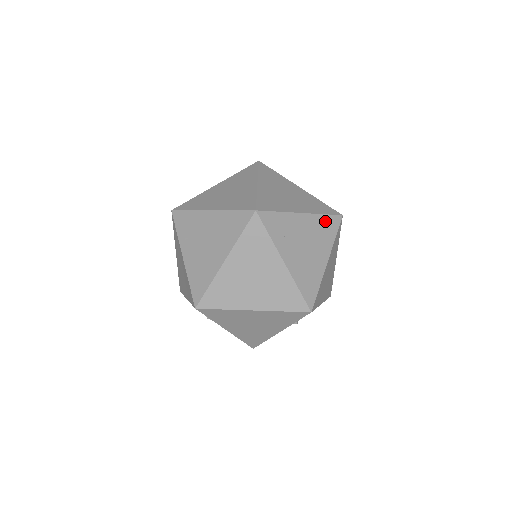
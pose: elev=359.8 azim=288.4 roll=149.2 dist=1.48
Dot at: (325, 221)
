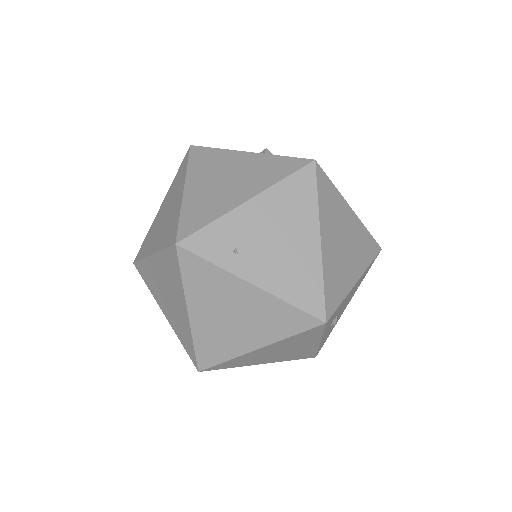
Dot at: (289, 187)
